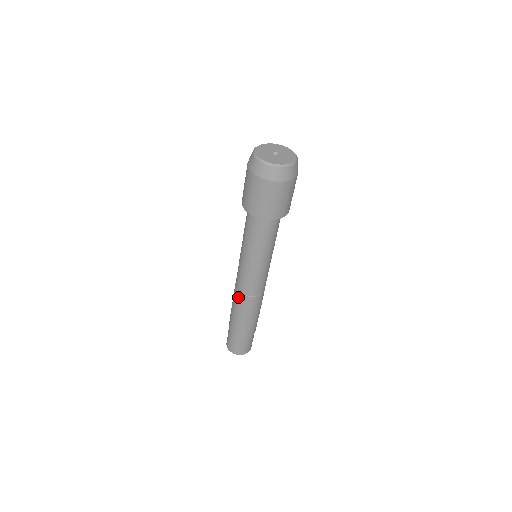
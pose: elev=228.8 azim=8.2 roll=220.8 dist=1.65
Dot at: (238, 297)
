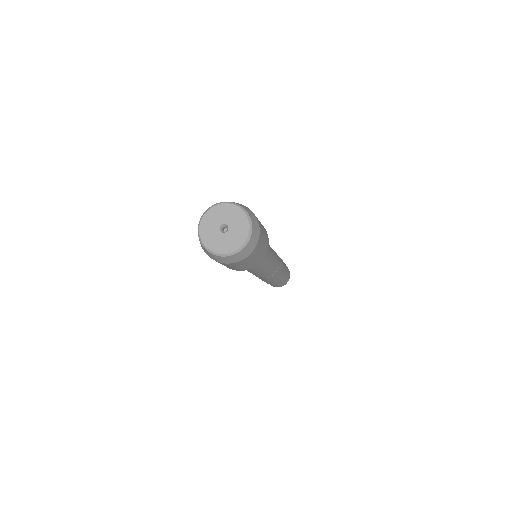
Dot at: occluded
